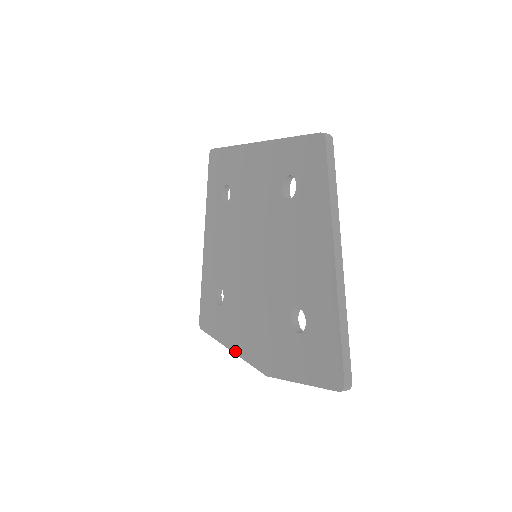
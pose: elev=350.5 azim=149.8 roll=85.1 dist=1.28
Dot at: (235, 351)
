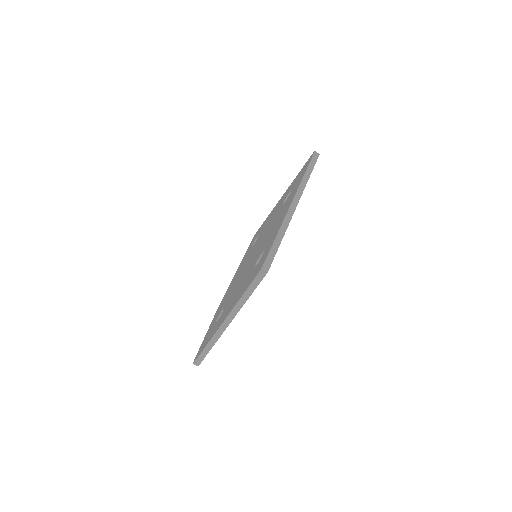
Dot at: (233, 277)
